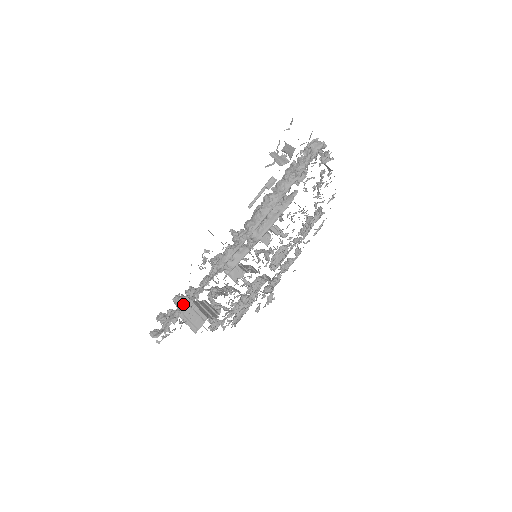
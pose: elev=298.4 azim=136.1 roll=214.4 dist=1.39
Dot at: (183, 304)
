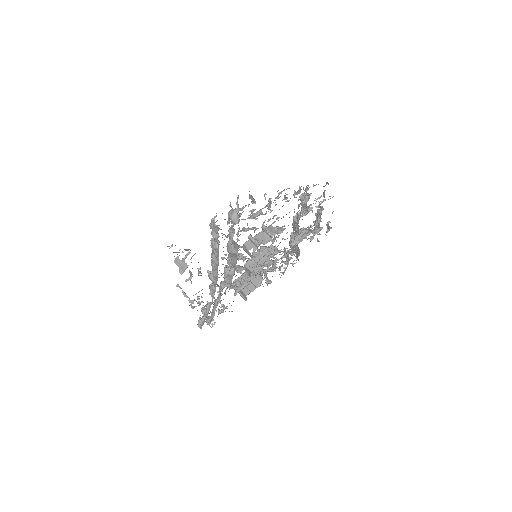
Dot at: (206, 316)
